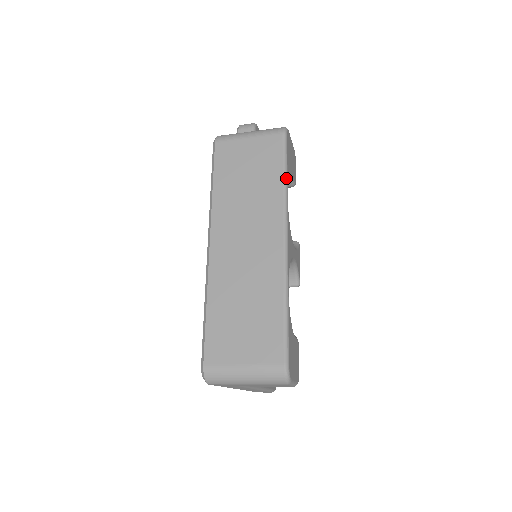
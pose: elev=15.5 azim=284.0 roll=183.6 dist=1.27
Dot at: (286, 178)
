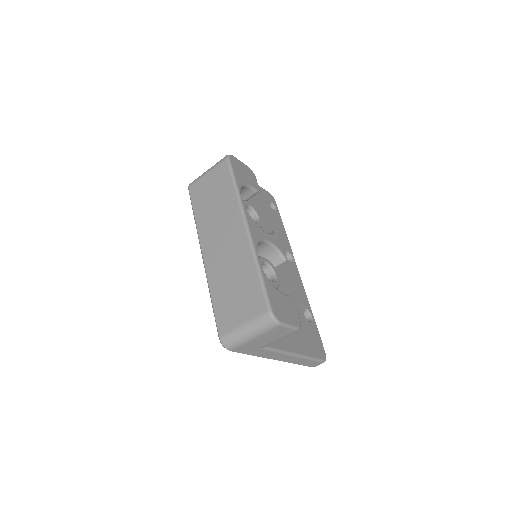
Dot at: (236, 187)
